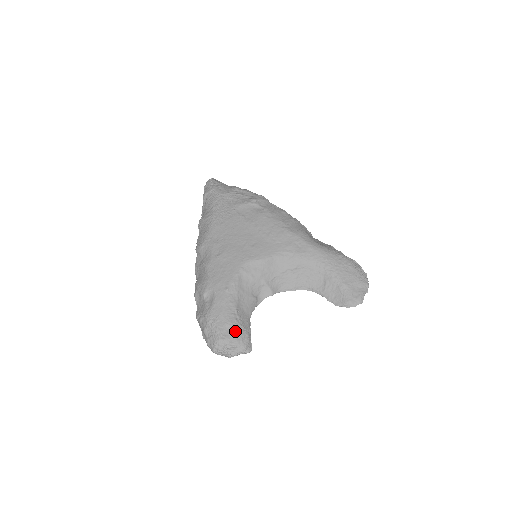
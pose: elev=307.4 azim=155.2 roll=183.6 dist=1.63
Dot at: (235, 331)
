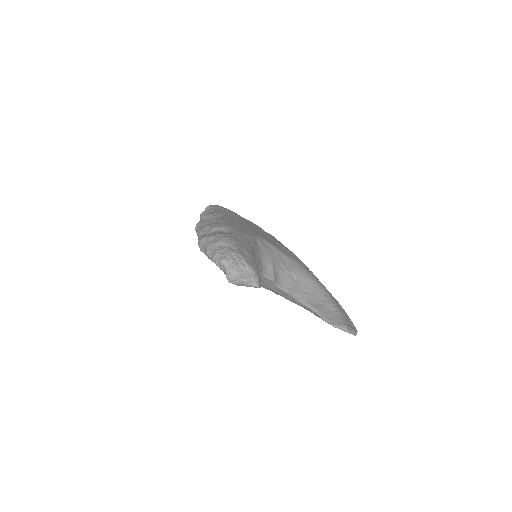
Dot at: (252, 260)
